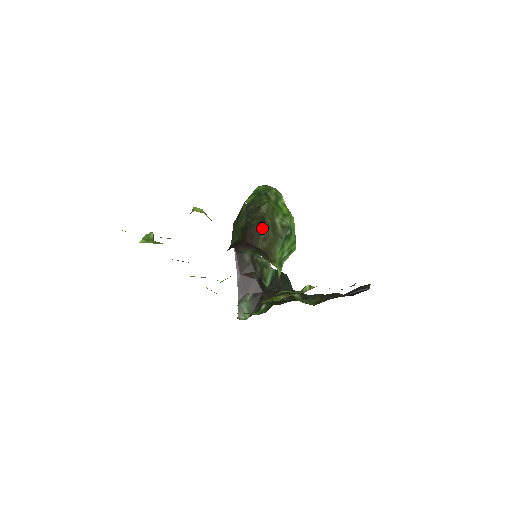
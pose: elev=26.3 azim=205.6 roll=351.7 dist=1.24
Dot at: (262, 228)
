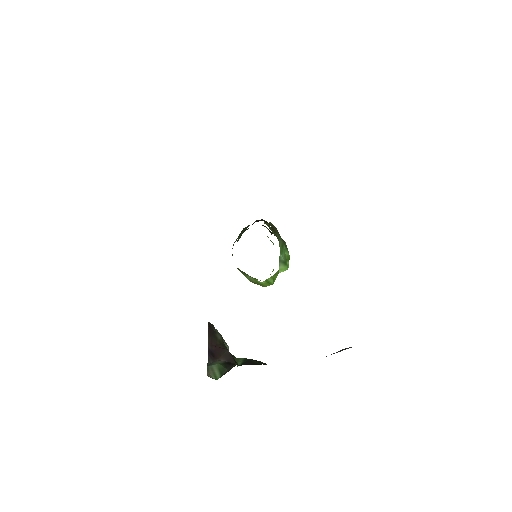
Dot at: occluded
